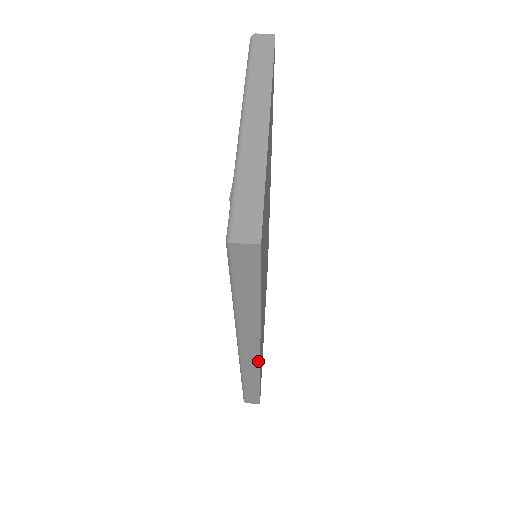
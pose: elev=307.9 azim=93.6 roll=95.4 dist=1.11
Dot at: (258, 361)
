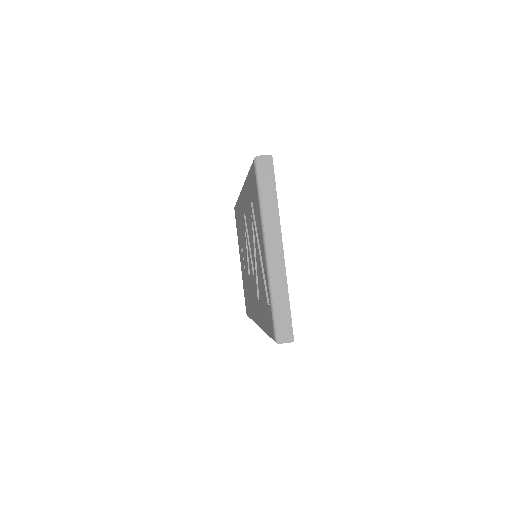
Dot at: occluded
